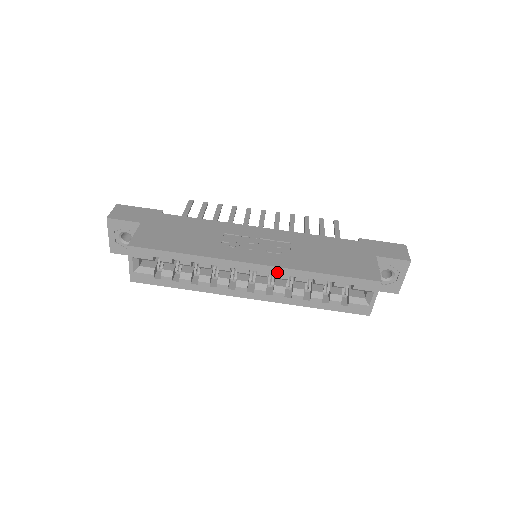
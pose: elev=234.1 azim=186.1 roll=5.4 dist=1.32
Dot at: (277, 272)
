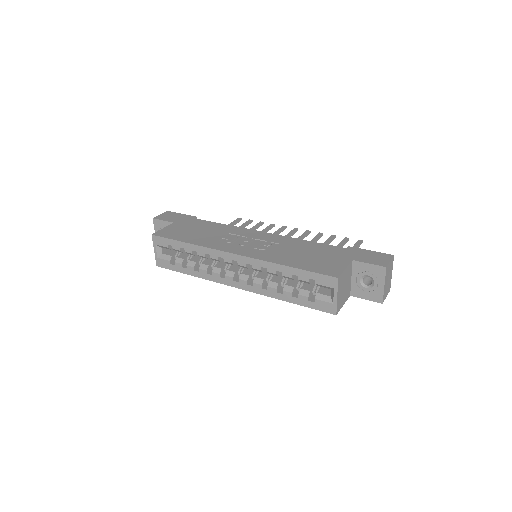
Dot at: (252, 263)
